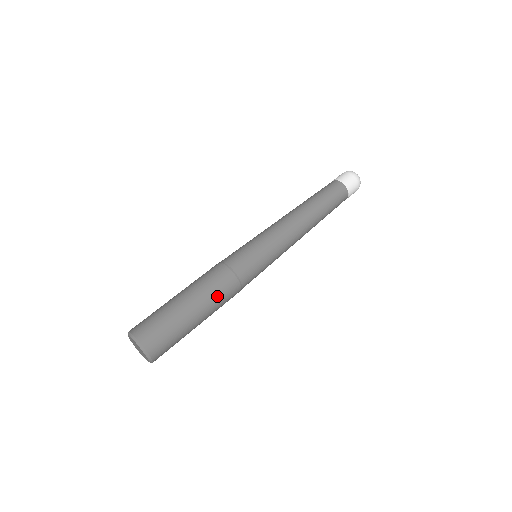
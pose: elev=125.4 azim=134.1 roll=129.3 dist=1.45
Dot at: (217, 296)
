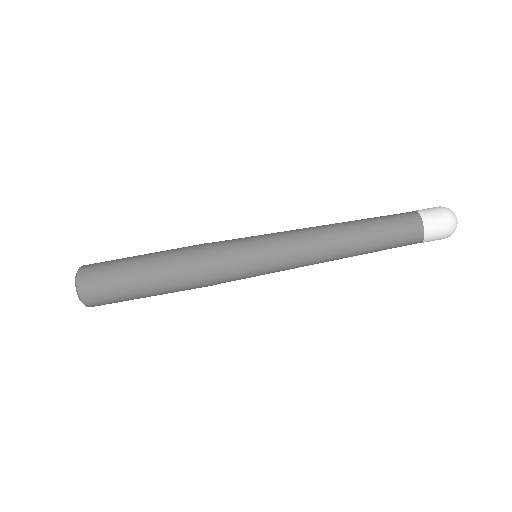
Dot at: (176, 273)
